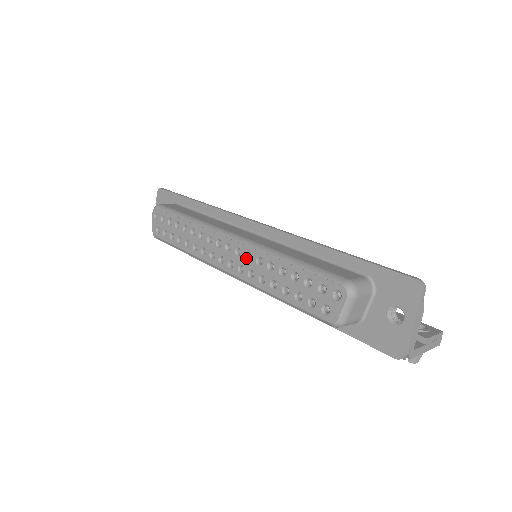
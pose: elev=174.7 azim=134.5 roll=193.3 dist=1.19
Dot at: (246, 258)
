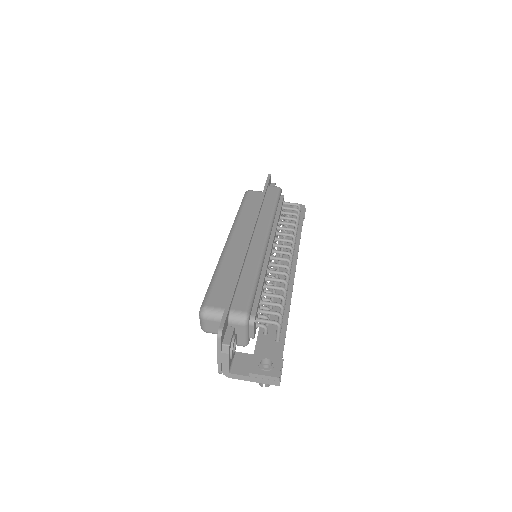
Dot at: occluded
